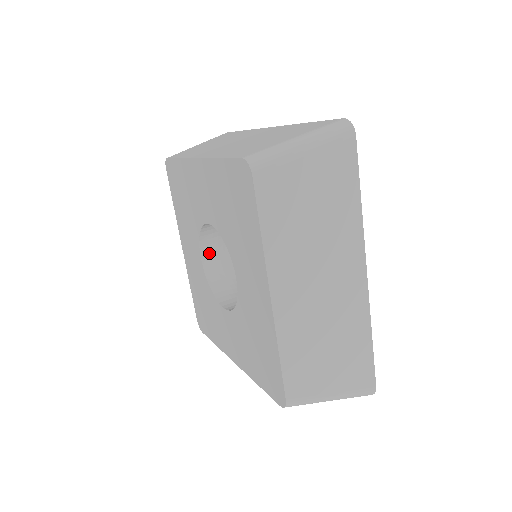
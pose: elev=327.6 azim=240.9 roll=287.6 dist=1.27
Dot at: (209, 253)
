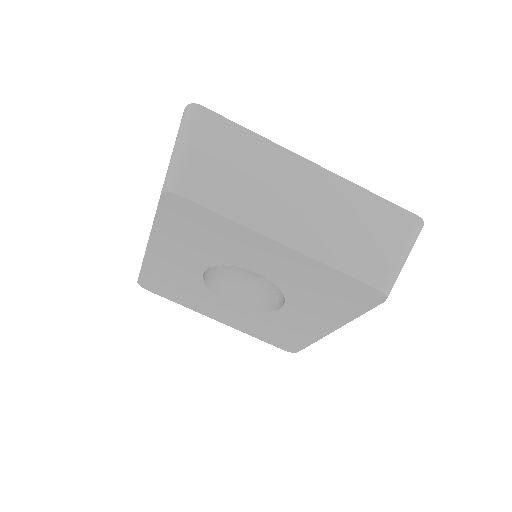
Dot at: (231, 295)
